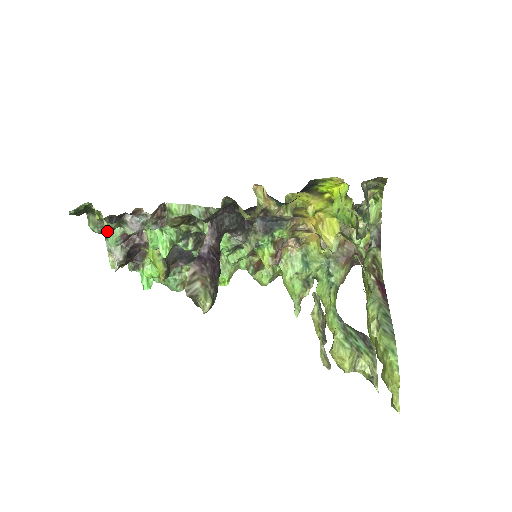
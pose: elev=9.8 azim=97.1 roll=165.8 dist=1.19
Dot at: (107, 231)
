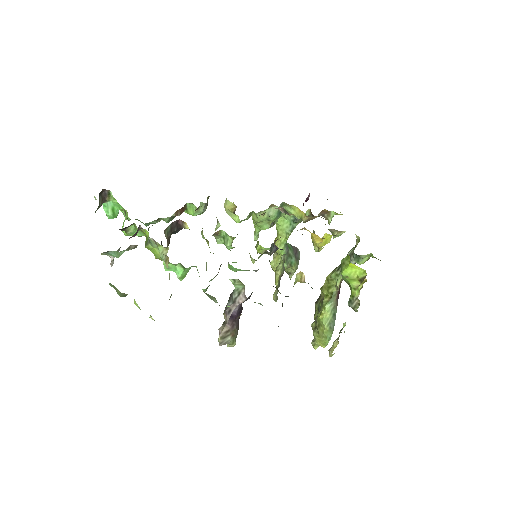
Dot at: occluded
